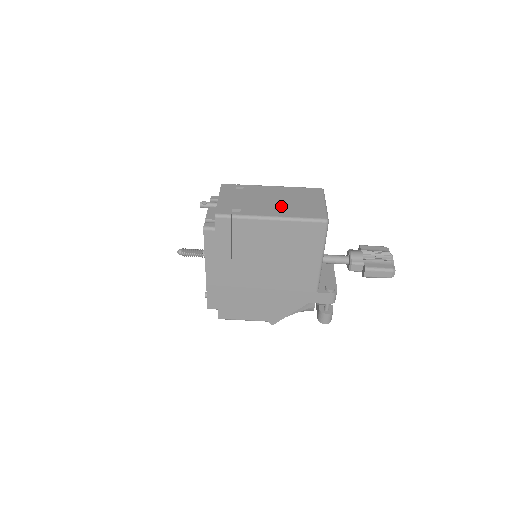
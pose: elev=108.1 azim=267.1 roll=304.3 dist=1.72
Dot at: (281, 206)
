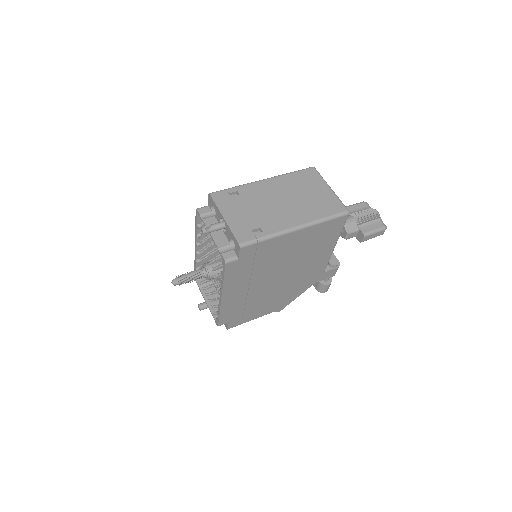
Dot at: (295, 208)
